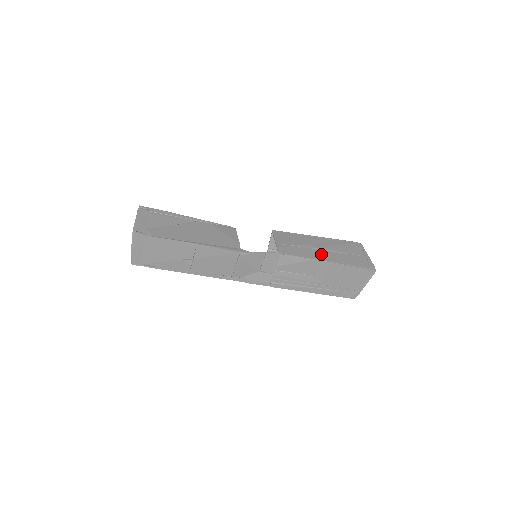
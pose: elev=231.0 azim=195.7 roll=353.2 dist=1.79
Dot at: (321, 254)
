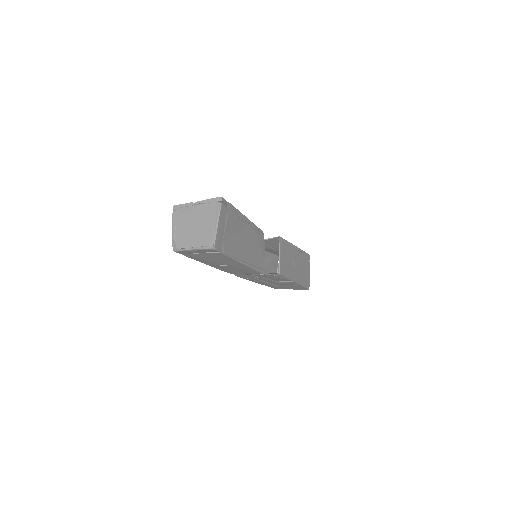
Dot at: (295, 273)
